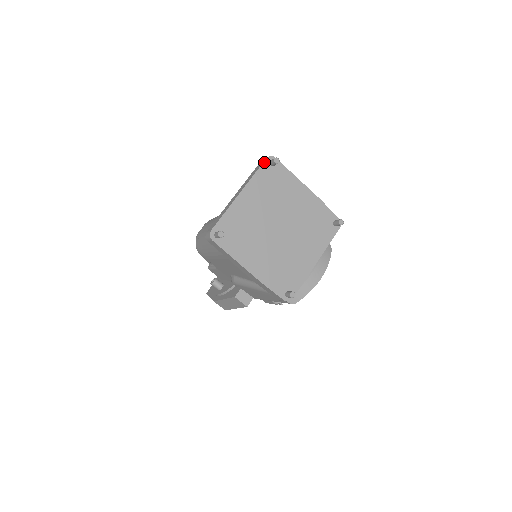
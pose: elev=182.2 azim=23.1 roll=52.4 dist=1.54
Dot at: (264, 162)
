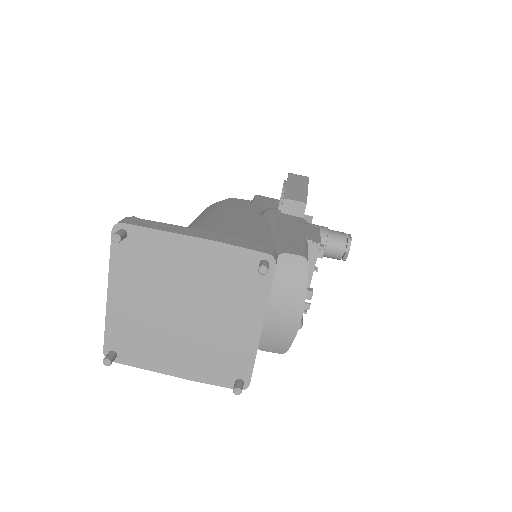
Dot at: occluded
